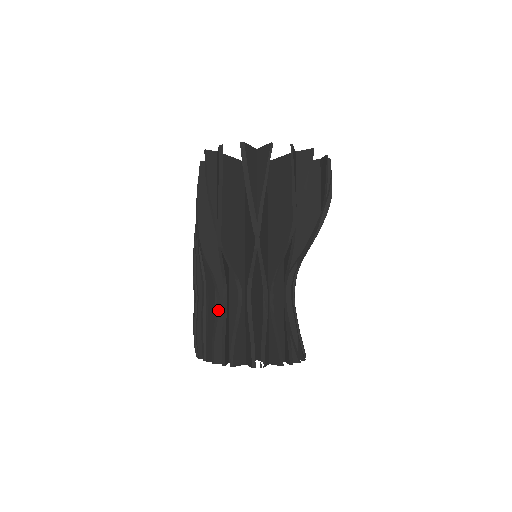
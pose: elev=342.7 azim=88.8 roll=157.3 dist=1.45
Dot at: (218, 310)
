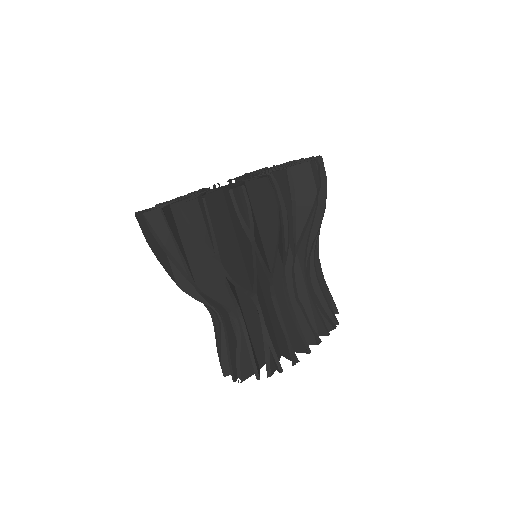
Dot at: (213, 325)
